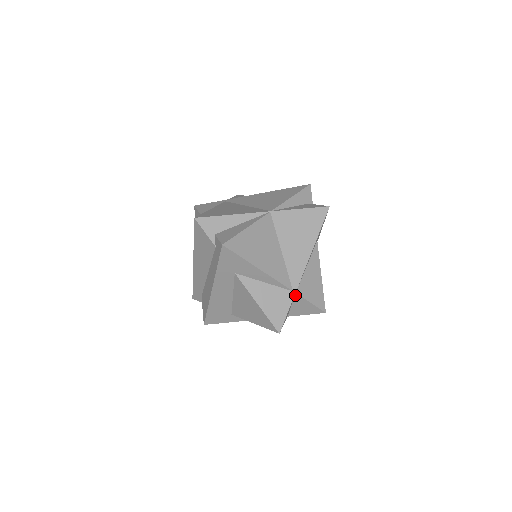
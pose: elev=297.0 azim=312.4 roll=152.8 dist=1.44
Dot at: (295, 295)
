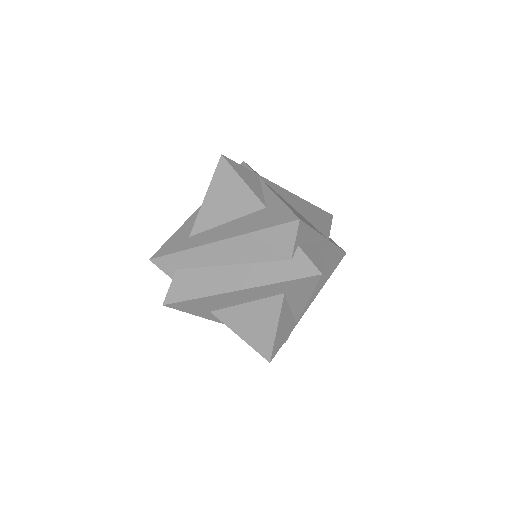
Dot at: occluded
